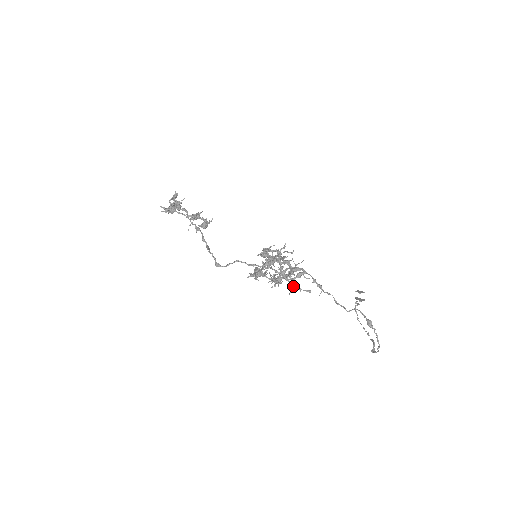
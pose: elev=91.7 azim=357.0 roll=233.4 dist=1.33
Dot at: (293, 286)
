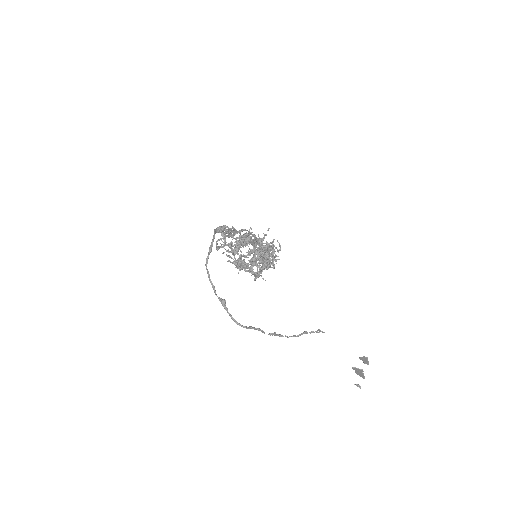
Dot at: (241, 258)
